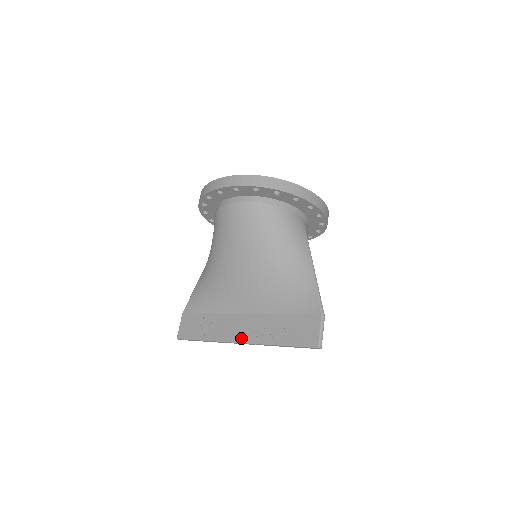
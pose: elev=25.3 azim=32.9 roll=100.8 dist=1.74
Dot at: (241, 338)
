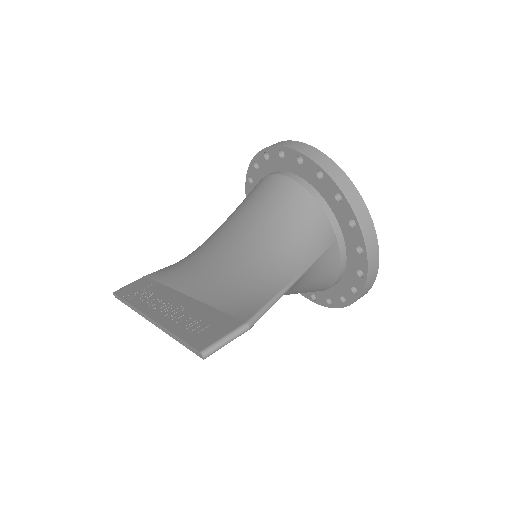
Dot at: (152, 311)
